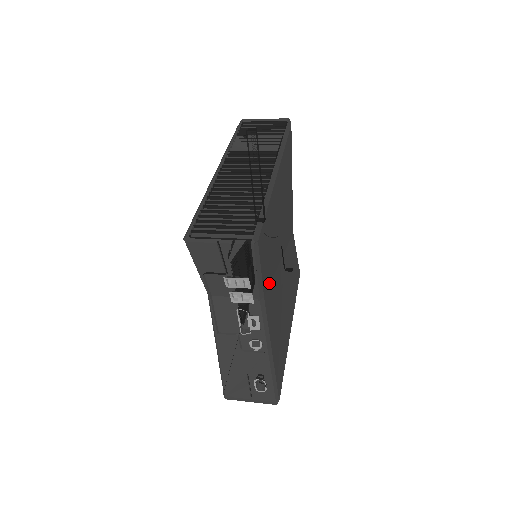
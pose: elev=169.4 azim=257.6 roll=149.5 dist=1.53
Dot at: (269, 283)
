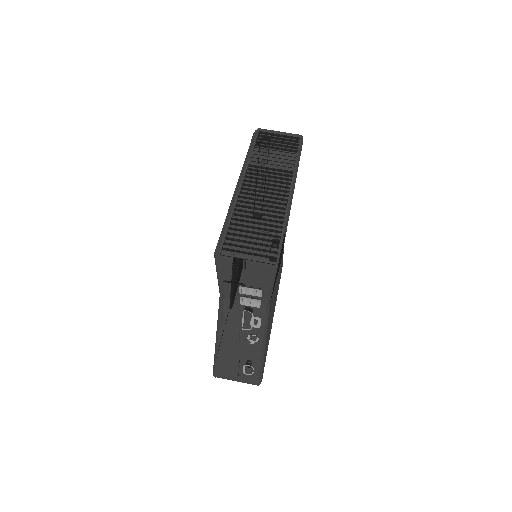
Dot at: occluded
